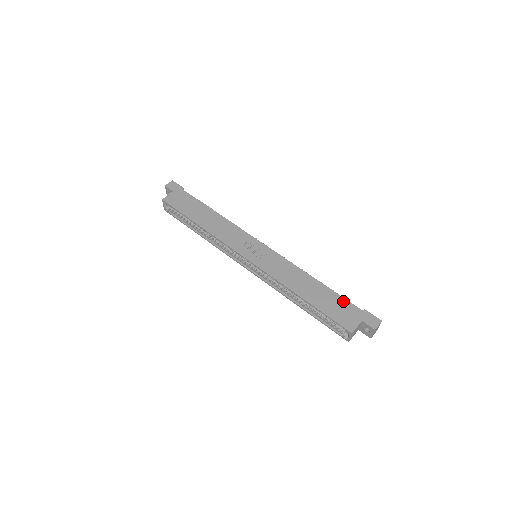
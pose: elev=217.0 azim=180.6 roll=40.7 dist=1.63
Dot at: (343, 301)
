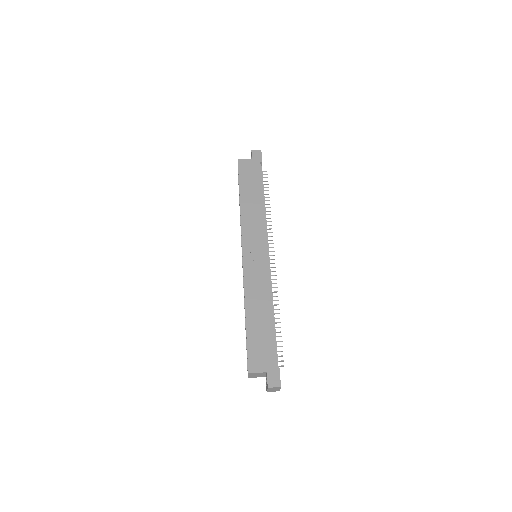
Dot at: (271, 345)
